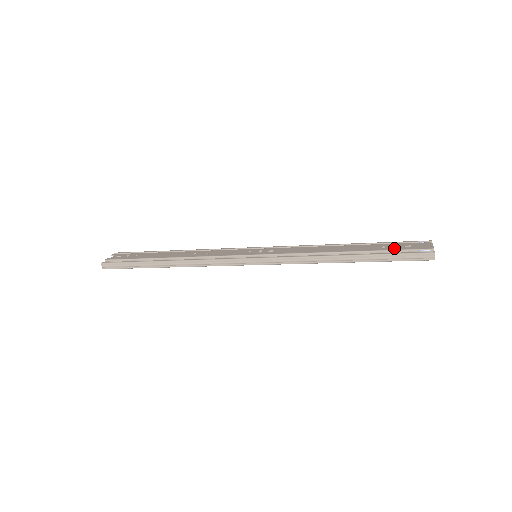
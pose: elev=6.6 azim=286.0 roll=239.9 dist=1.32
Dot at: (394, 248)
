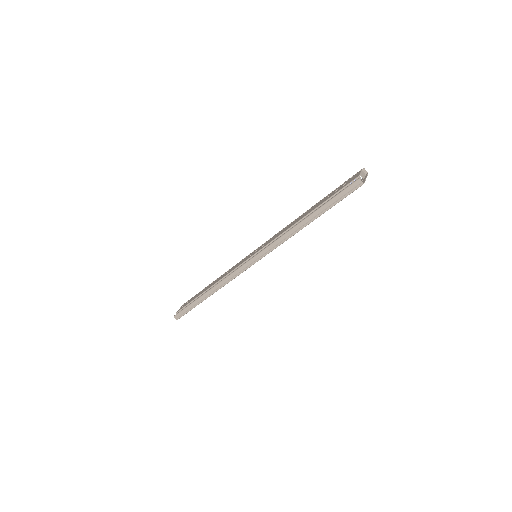
Dot at: (334, 193)
